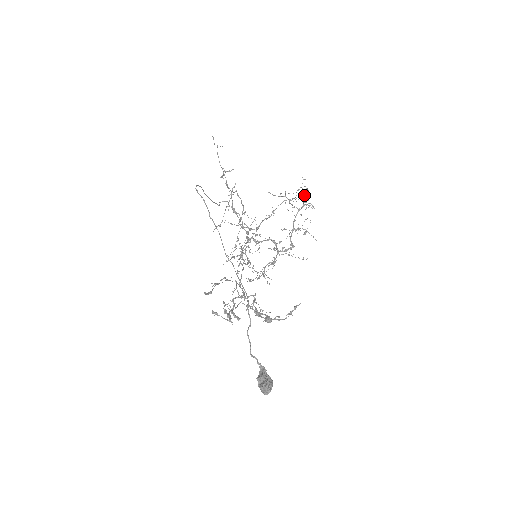
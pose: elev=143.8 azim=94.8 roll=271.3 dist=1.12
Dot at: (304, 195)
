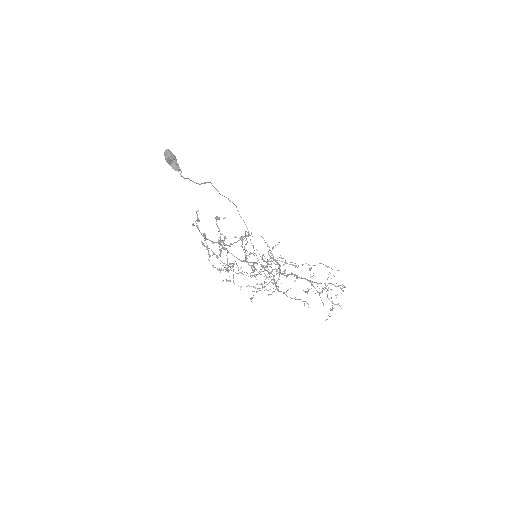
Dot at: (339, 285)
